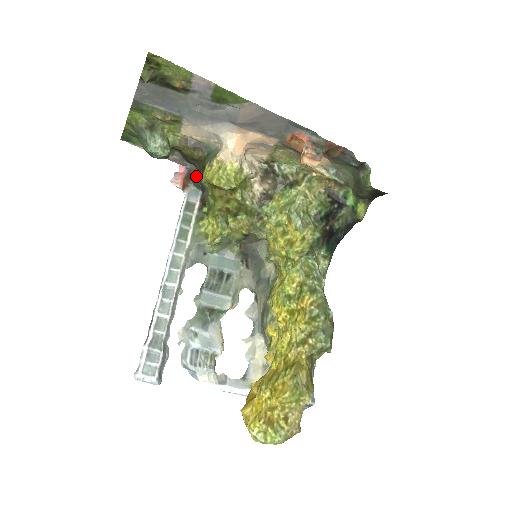
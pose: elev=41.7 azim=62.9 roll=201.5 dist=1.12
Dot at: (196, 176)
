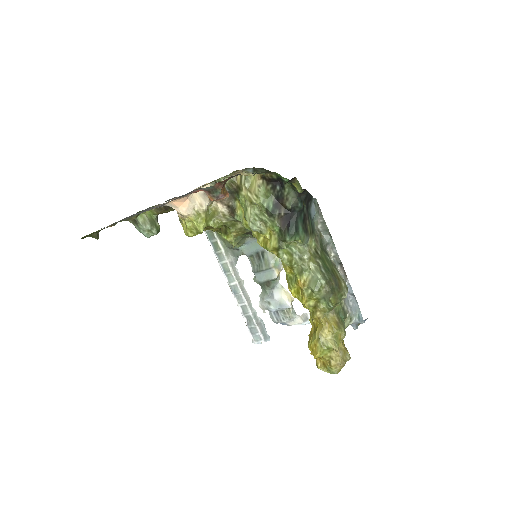
Dot at: occluded
